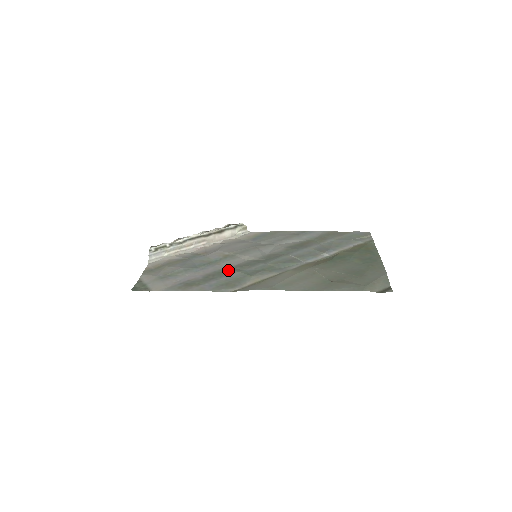
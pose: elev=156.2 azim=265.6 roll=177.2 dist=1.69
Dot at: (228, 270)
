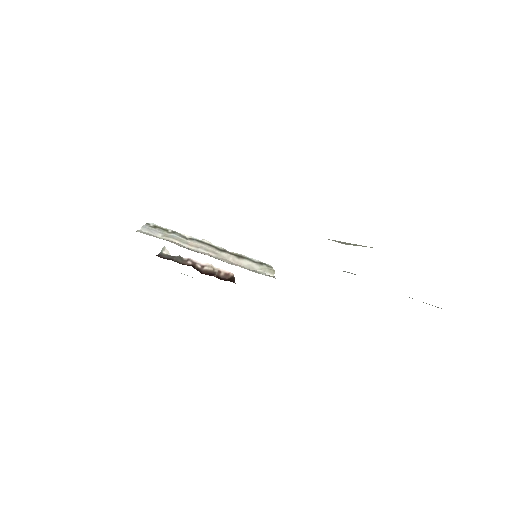
Dot at: occluded
